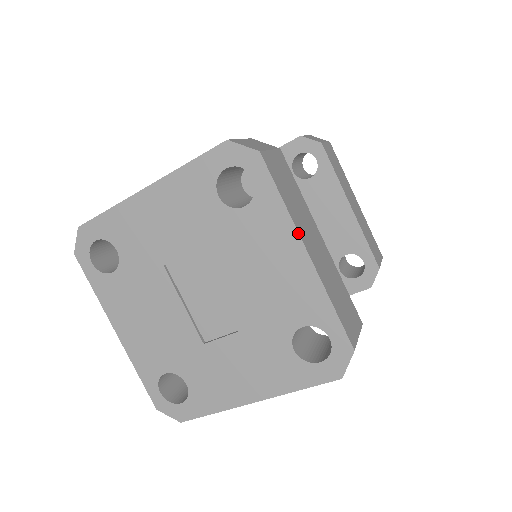
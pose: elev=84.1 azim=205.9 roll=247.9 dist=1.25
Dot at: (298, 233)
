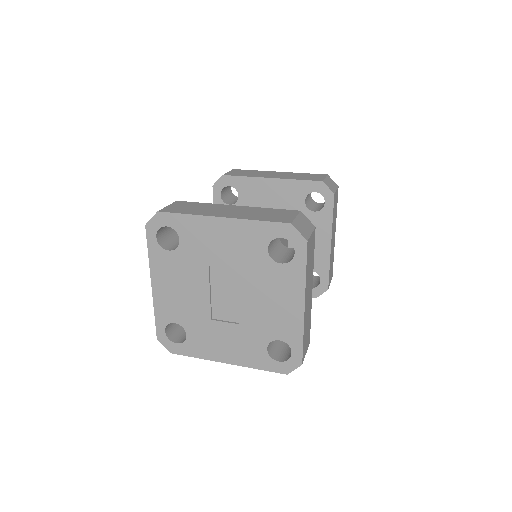
Dot at: (305, 294)
